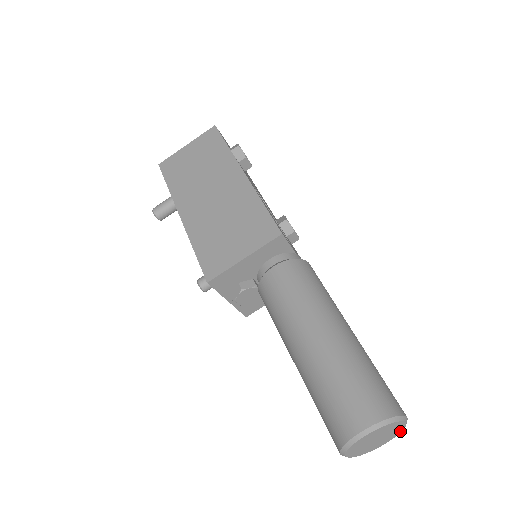
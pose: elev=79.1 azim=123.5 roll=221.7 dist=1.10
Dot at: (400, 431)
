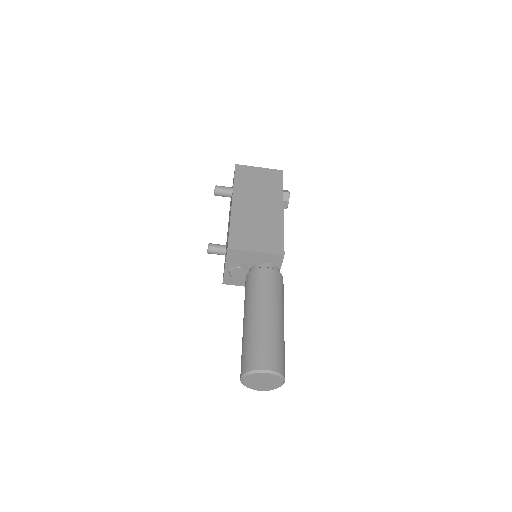
Dot at: (275, 388)
